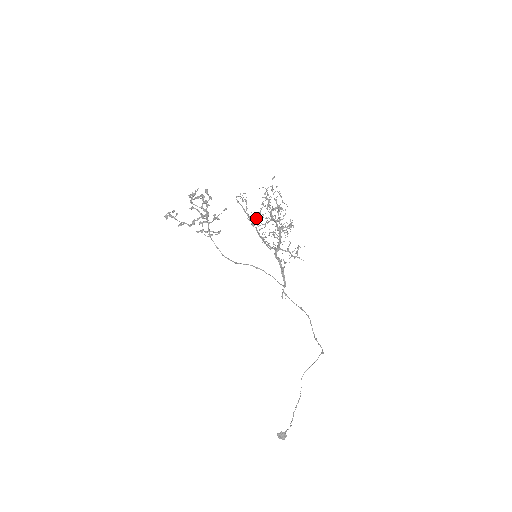
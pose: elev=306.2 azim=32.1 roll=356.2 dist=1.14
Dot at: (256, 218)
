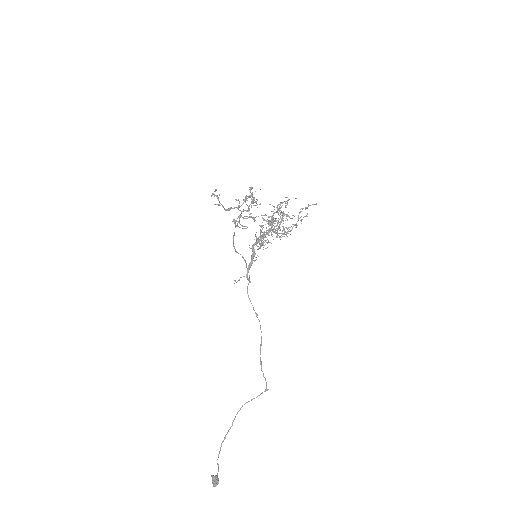
Dot at: (269, 220)
